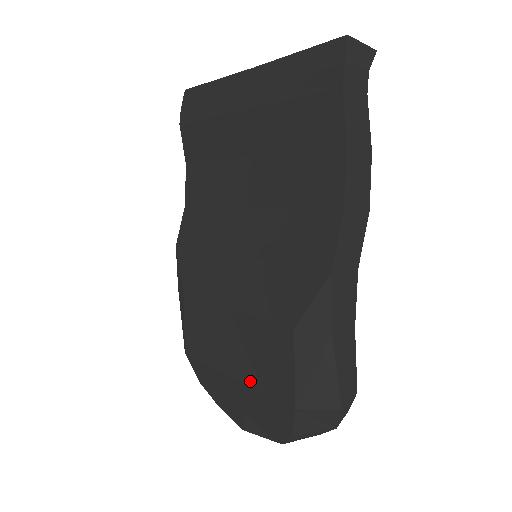
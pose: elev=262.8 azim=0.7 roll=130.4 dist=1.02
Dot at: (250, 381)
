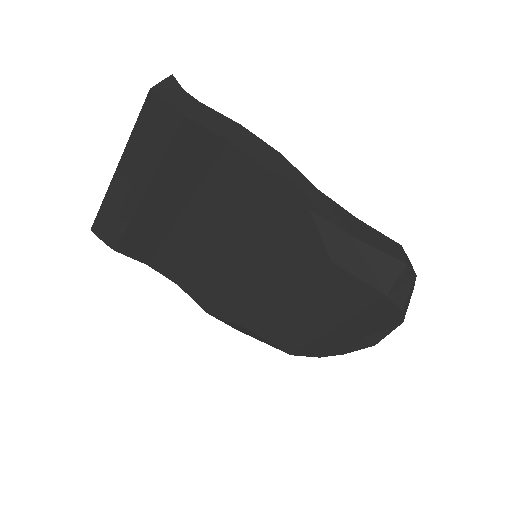
Dot at: (345, 317)
